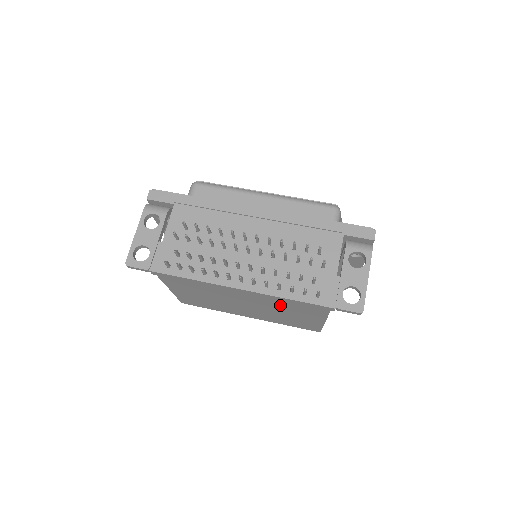
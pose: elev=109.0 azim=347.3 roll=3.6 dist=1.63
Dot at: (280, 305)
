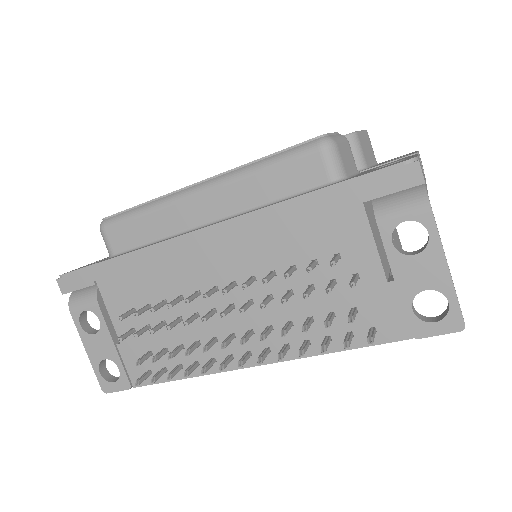
Dot at: occluded
